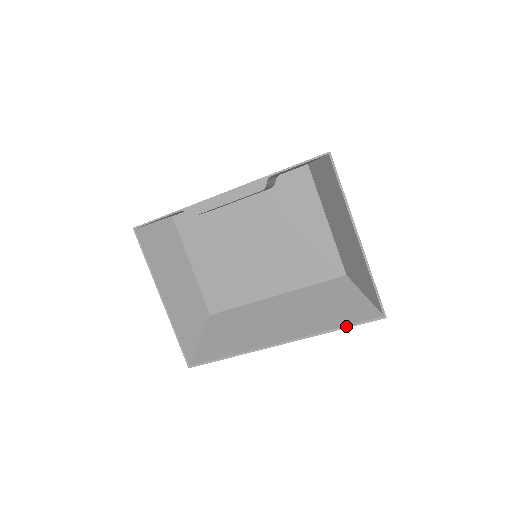
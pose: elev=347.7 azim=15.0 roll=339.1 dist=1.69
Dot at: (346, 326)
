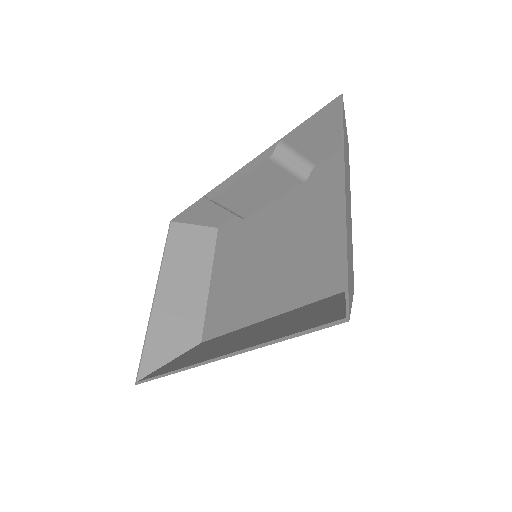
Dot at: (292, 335)
